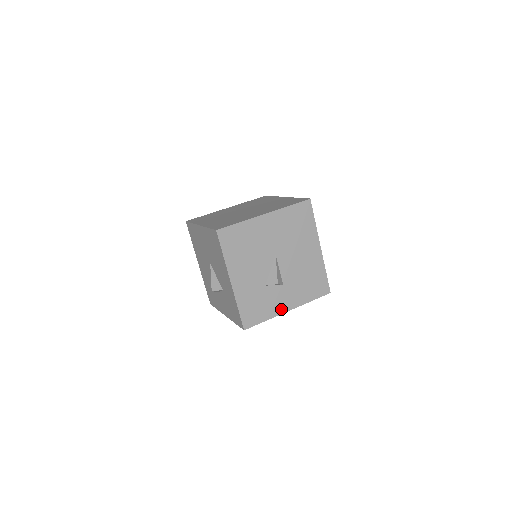
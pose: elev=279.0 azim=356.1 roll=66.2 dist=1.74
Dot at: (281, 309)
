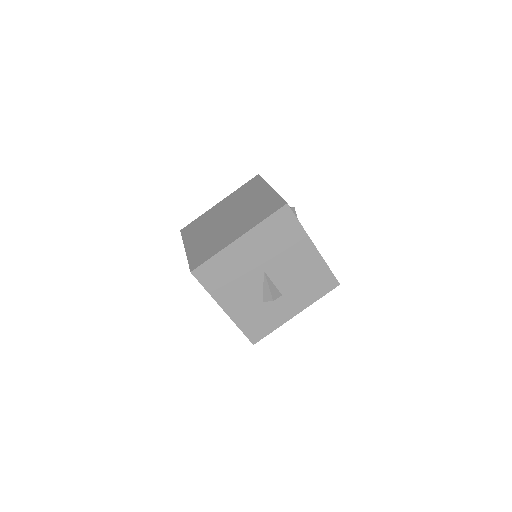
Dot at: (287, 316)
